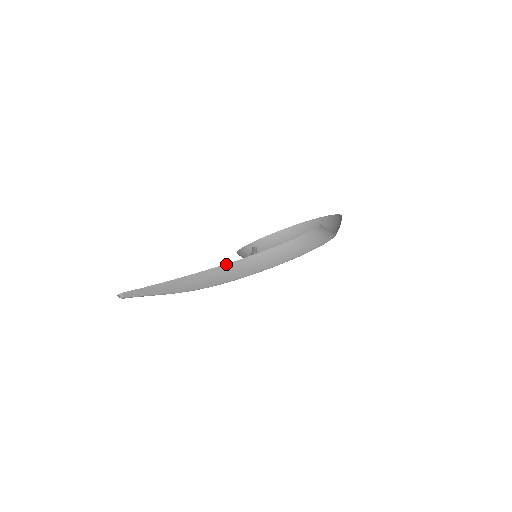
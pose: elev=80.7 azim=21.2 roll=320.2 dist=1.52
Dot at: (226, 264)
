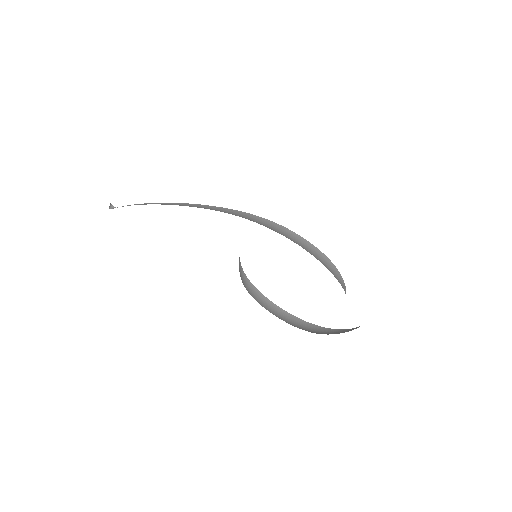
Dot at: (231, 209)
